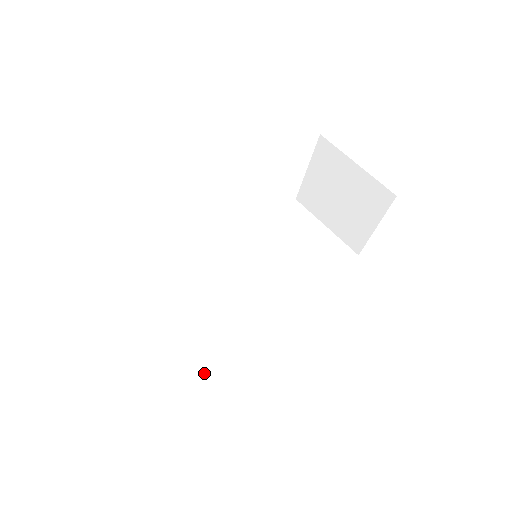
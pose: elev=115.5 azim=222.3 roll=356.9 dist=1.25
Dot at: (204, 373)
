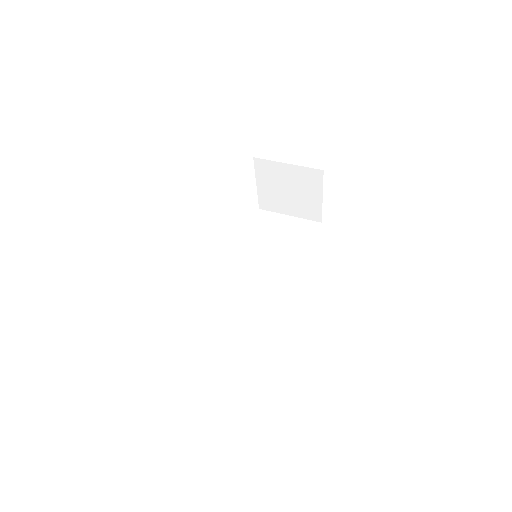
Dot at: (264, 348)
